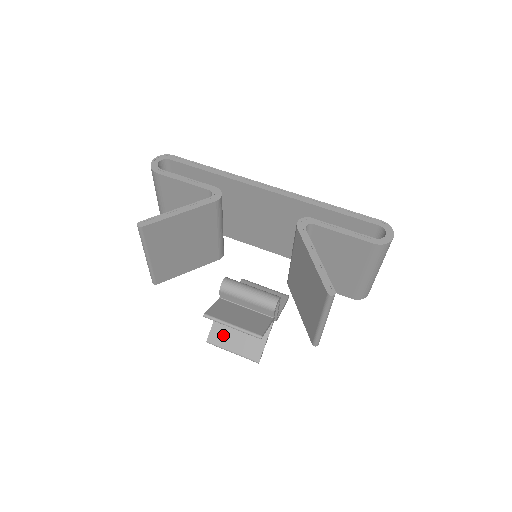
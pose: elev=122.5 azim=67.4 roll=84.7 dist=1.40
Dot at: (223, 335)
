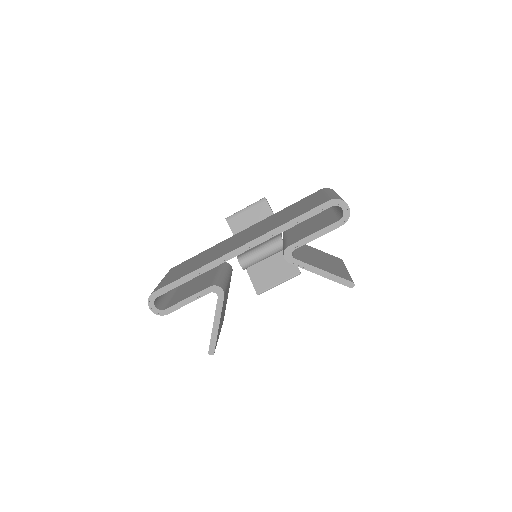
Dot at: occluded
